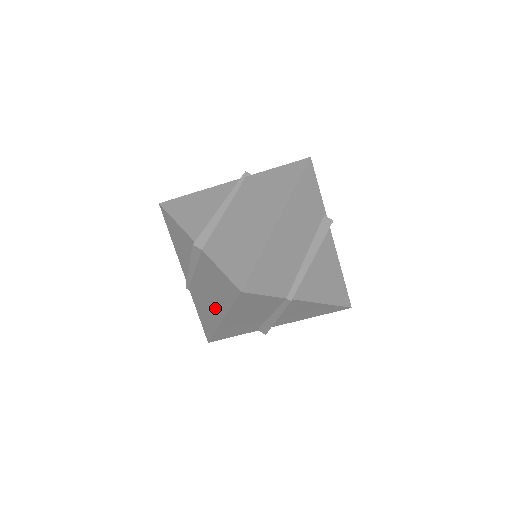
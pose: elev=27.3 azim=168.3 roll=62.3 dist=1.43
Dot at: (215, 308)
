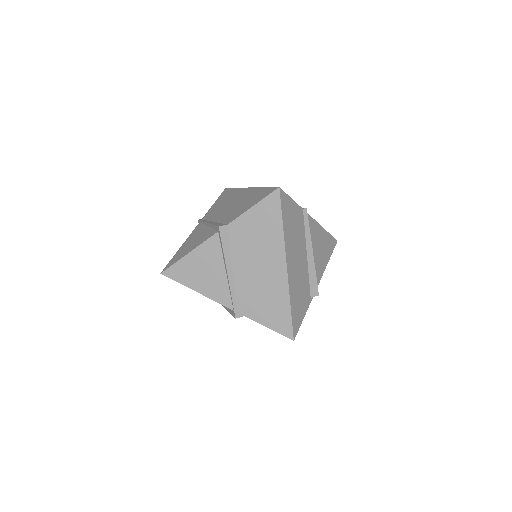
Dot at: (273, 266)
